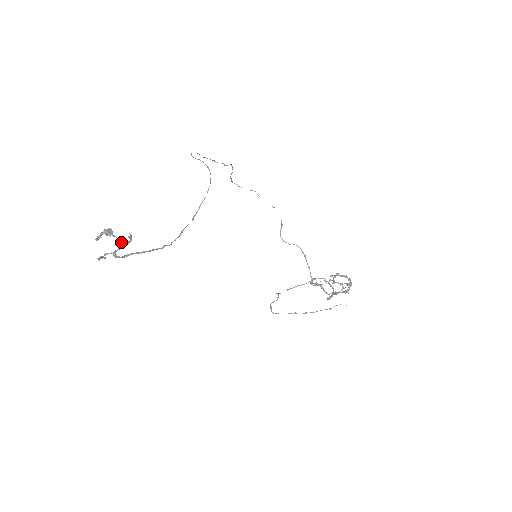
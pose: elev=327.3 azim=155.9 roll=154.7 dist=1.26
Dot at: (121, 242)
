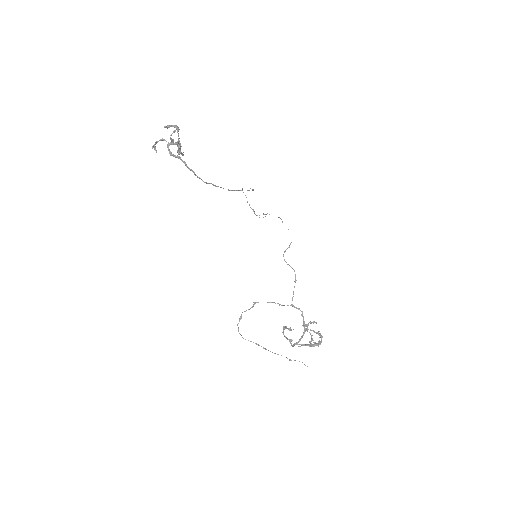
Dot at: (179, 142)
